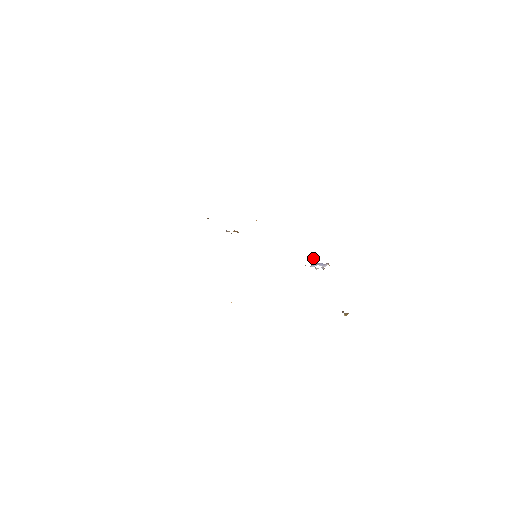
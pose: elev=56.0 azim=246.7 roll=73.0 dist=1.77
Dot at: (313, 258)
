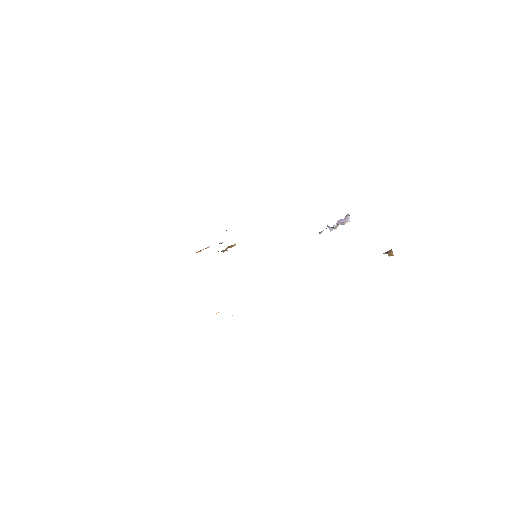
Dot at: occluded
